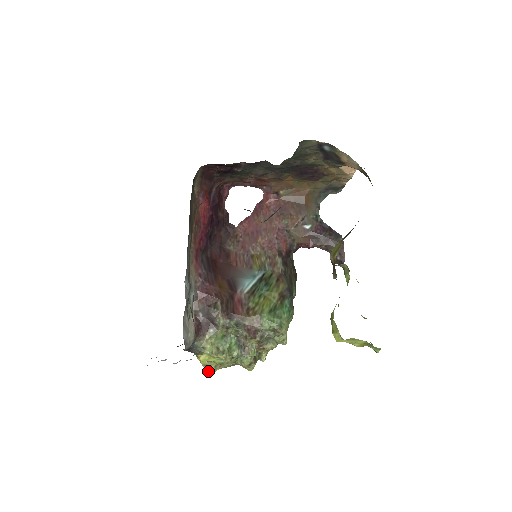
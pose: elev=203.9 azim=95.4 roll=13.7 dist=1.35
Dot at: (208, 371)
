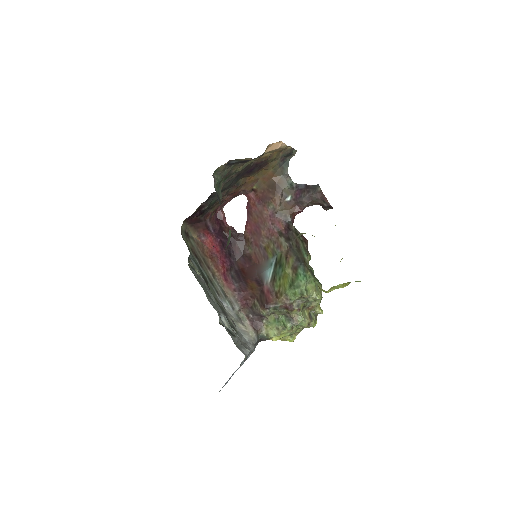
Dot at: occluded
